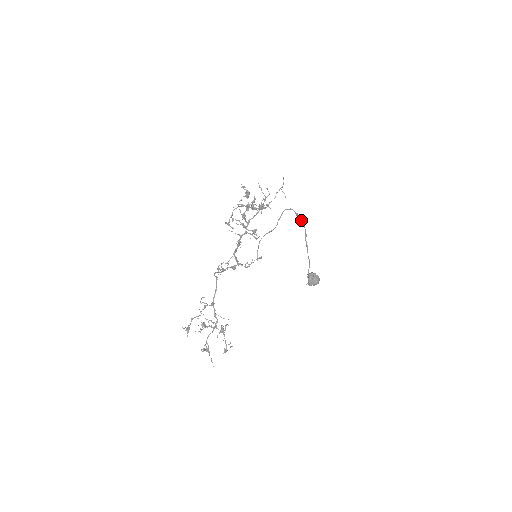
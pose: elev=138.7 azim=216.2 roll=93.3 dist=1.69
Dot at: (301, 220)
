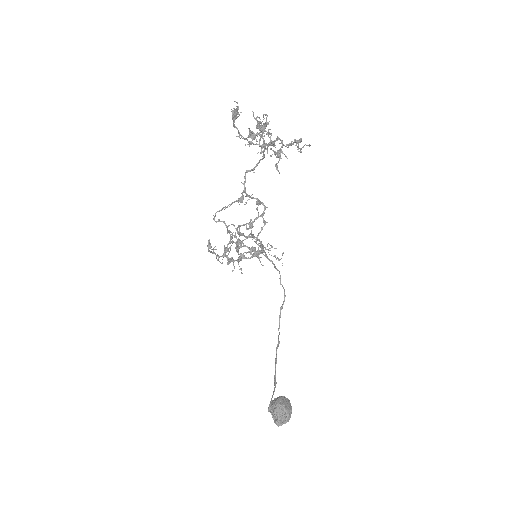
Dot at: (279, 319)
